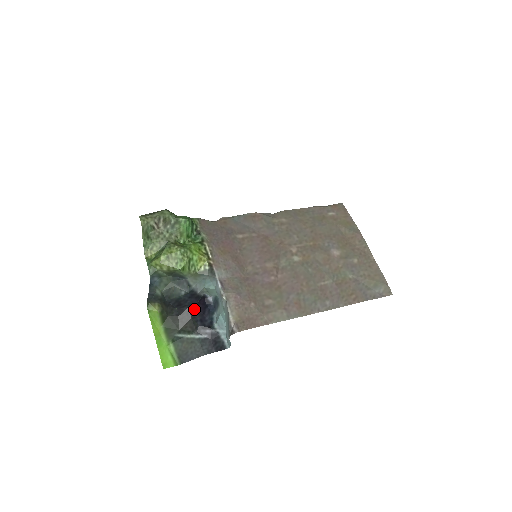
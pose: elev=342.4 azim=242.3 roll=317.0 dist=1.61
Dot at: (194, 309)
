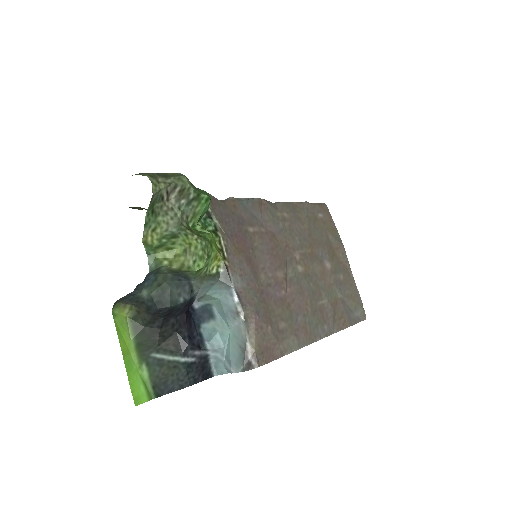
Dot at: (181, 320)
